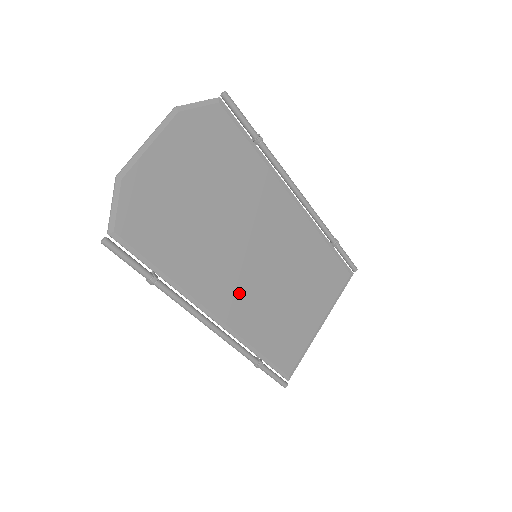
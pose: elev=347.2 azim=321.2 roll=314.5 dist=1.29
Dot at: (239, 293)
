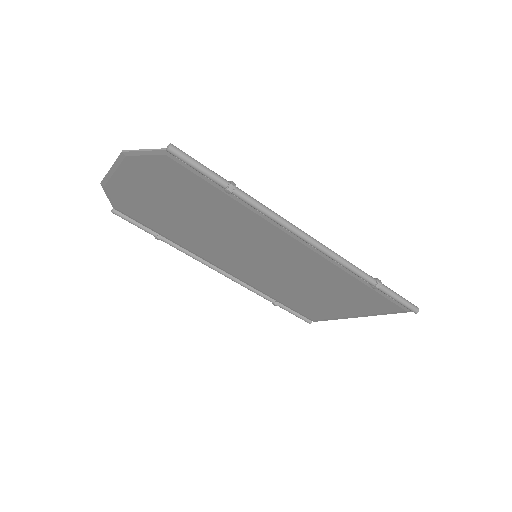
Dot at: (242, 267)
